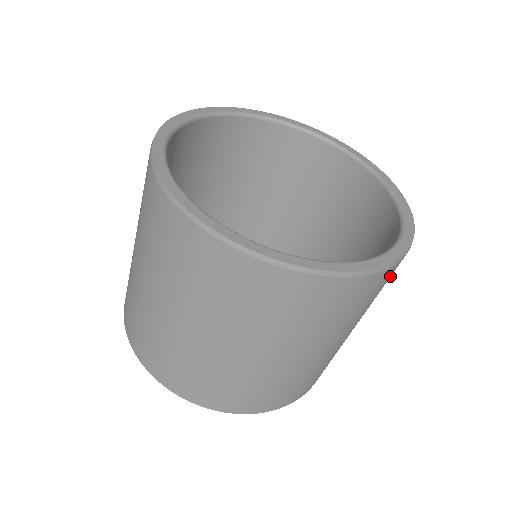
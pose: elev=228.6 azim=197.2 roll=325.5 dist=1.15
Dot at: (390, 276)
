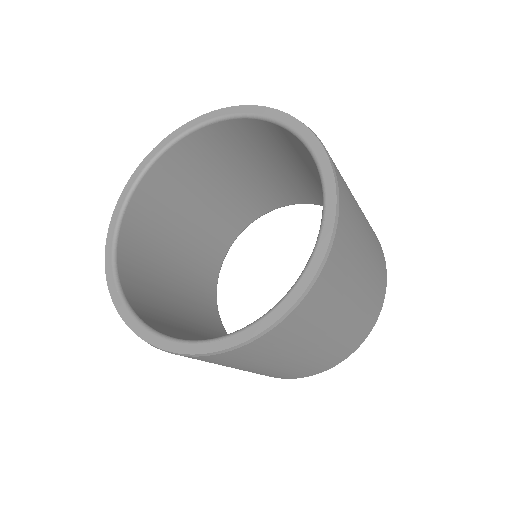
Dot at: (222, 359)
